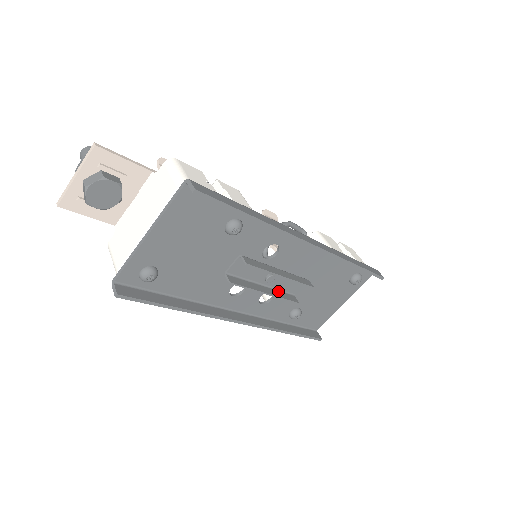
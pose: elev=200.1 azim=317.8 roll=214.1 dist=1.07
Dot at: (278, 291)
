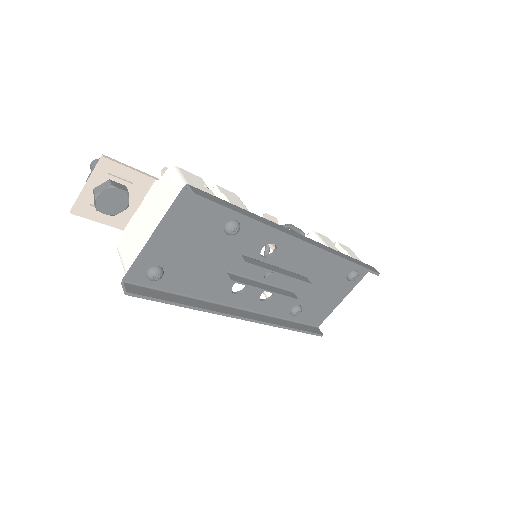
Dot at: (278, 288)
